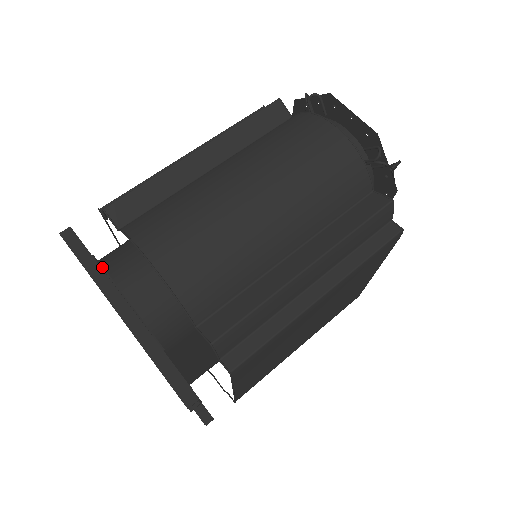
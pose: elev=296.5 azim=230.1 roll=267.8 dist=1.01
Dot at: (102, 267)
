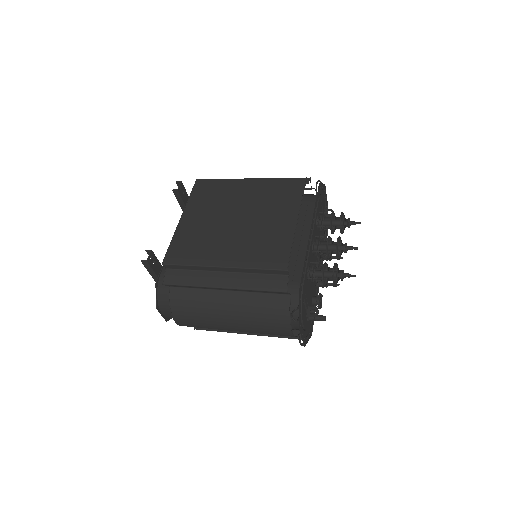
Dot at: occluded
